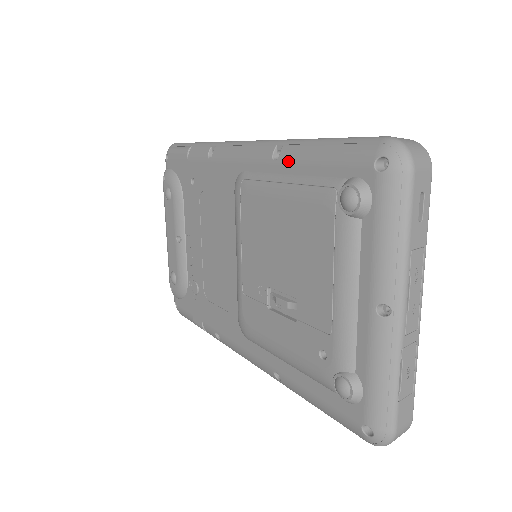
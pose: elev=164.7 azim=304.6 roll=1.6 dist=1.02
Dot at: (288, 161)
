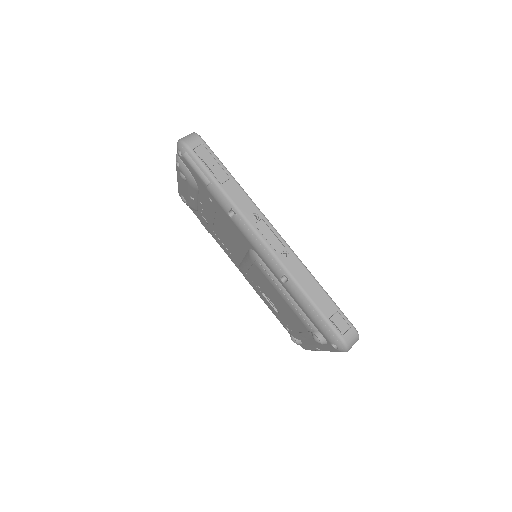
Dot at: (290, 292)
